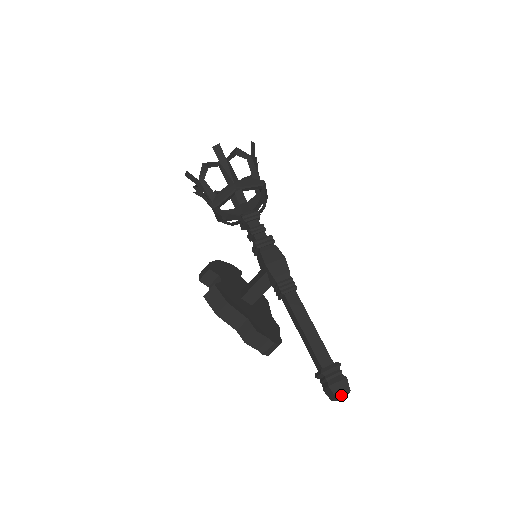
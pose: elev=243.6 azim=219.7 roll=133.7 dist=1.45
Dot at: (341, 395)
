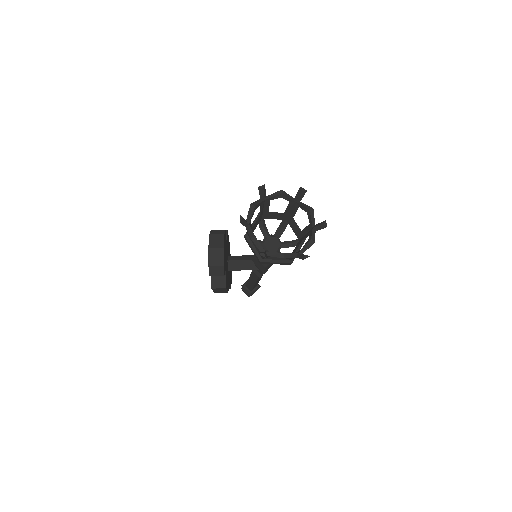
Dot at: occluded
